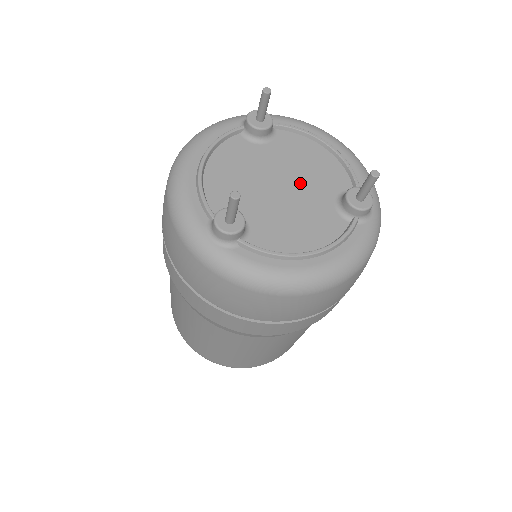
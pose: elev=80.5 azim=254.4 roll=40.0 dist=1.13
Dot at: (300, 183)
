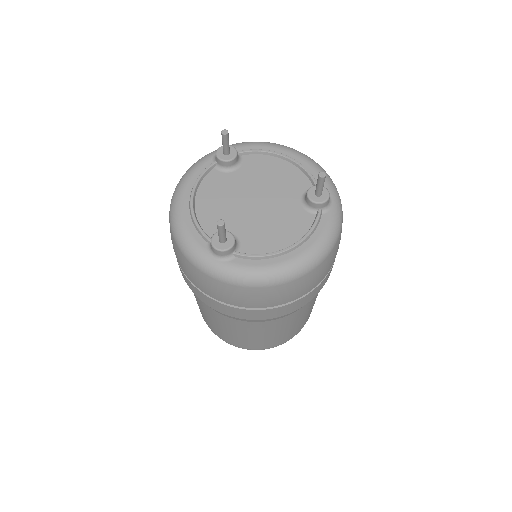
Dot at: (270, 194)
